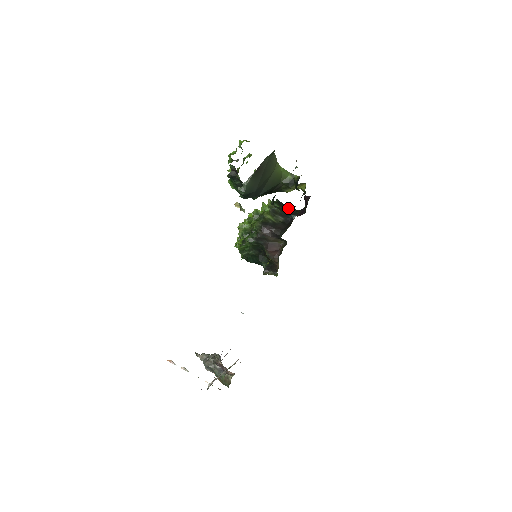
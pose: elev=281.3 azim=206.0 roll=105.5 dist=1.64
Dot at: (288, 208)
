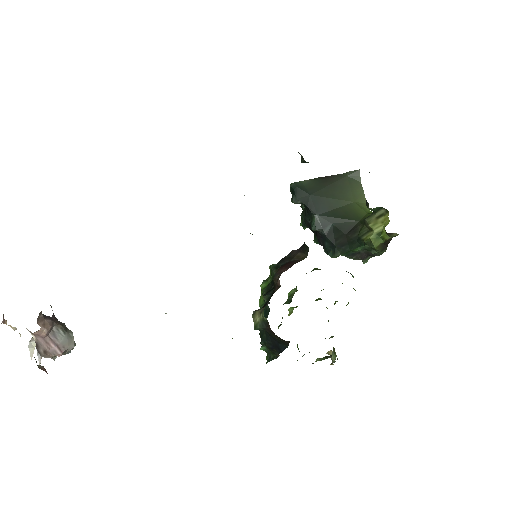
Dot at: occluded
